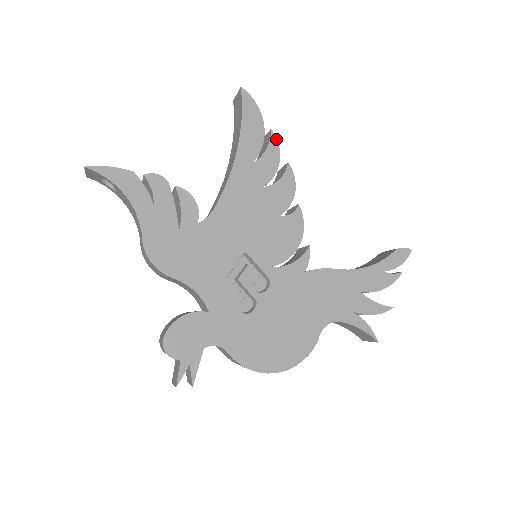
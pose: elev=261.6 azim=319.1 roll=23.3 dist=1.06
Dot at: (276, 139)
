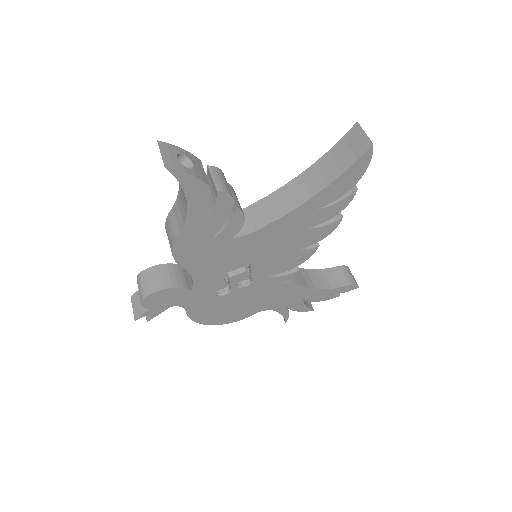
Dot at: (353, 197)
